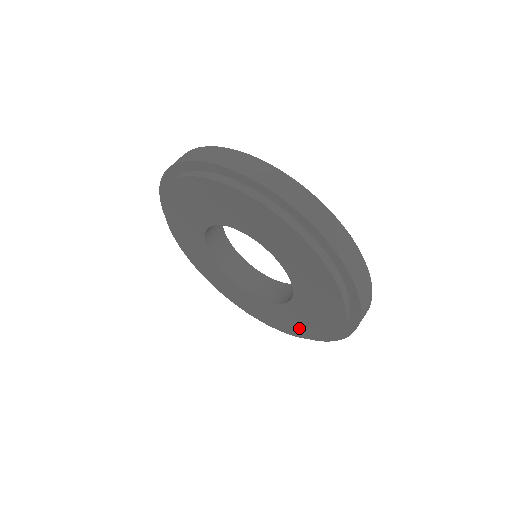
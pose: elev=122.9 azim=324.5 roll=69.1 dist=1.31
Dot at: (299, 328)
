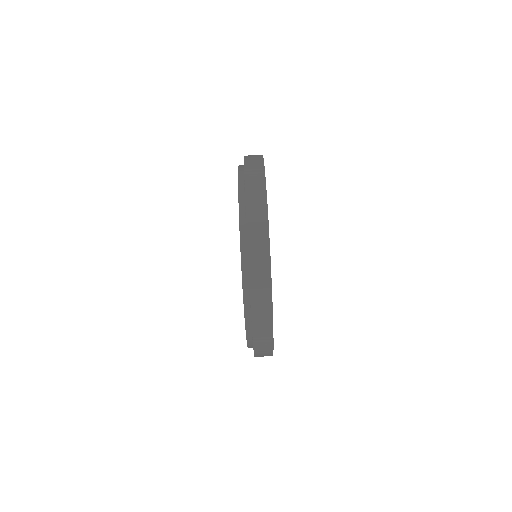
Dot at: occluded
